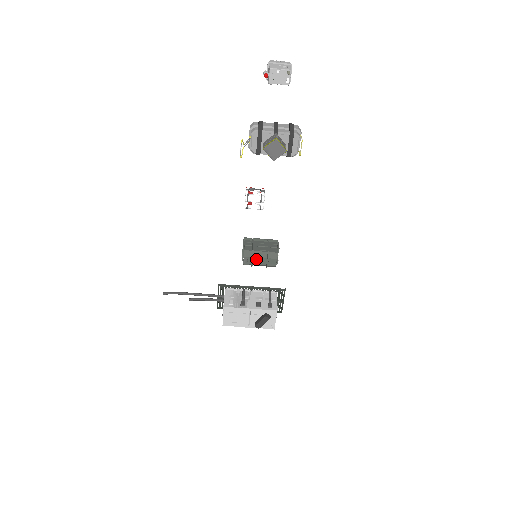
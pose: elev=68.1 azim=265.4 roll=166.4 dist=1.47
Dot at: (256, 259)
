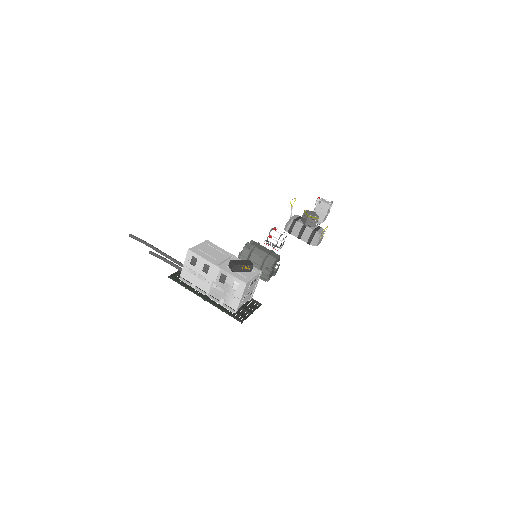
Dot at: (261, 246)
